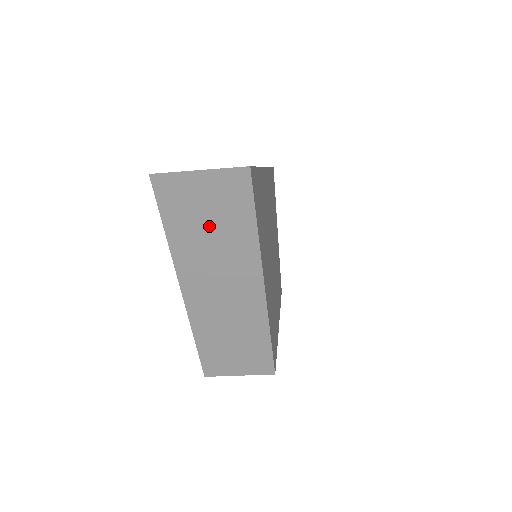
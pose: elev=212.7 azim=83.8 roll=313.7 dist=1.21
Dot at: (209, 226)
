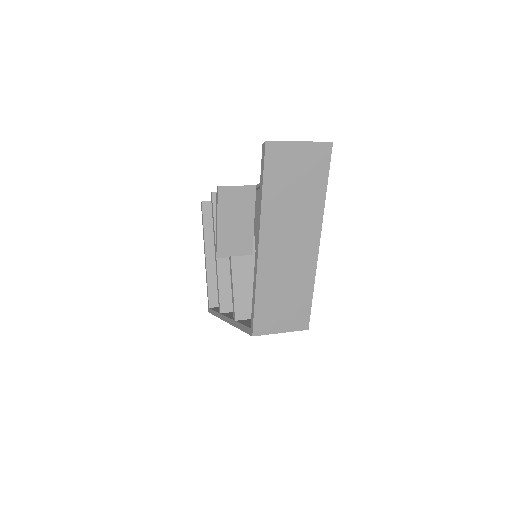
Dot at: (295, 187)
